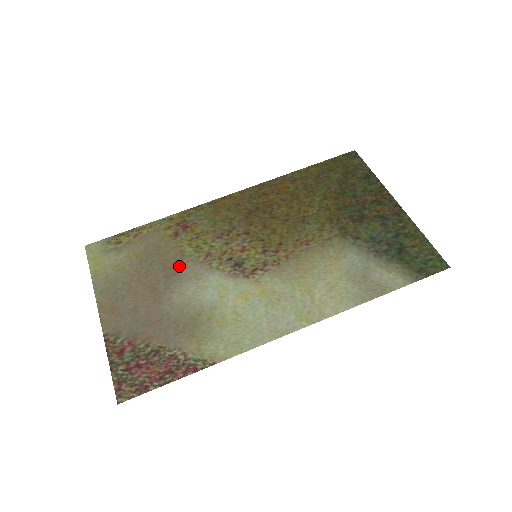
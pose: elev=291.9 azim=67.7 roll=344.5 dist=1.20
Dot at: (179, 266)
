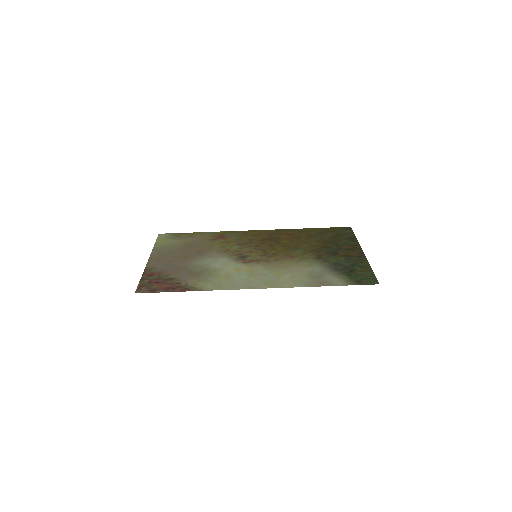
Dot at: (207, 251)
